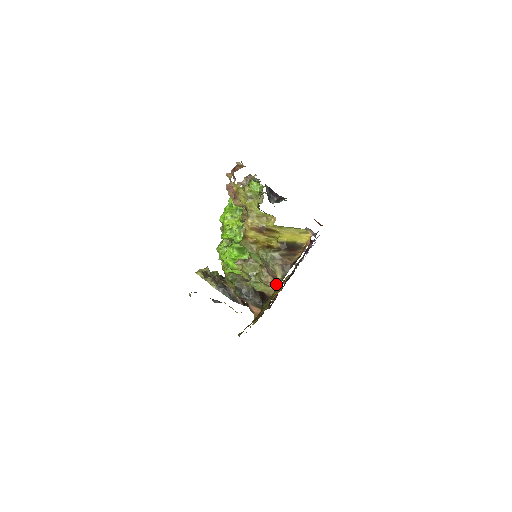
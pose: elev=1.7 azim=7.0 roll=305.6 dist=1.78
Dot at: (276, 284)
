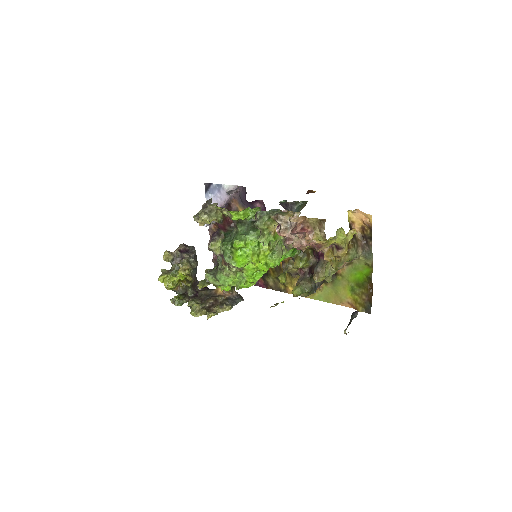
Dot at: occluded
